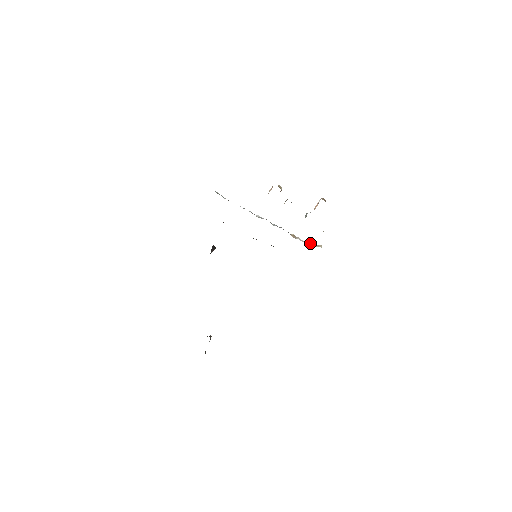
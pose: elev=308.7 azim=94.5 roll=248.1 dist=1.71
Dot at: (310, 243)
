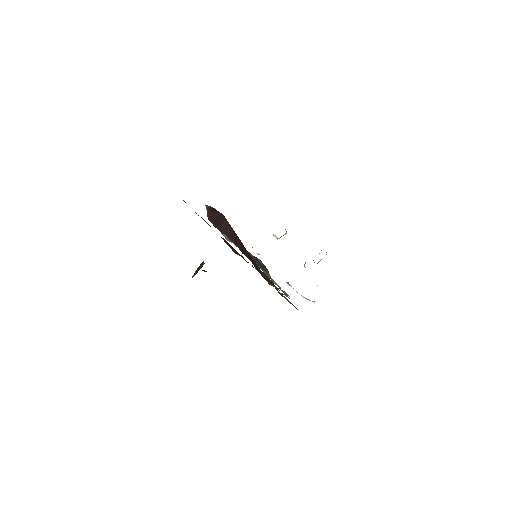
Dot at: occluded
